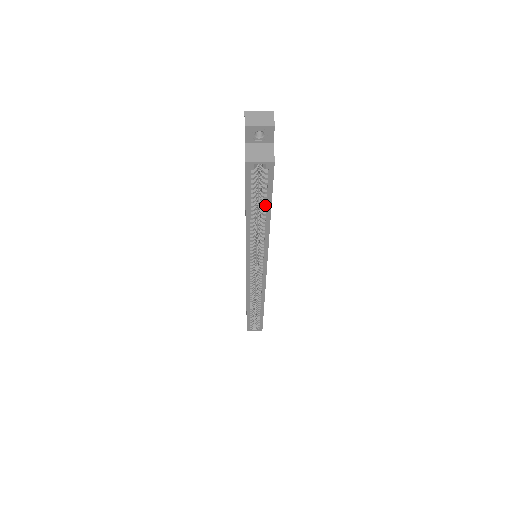
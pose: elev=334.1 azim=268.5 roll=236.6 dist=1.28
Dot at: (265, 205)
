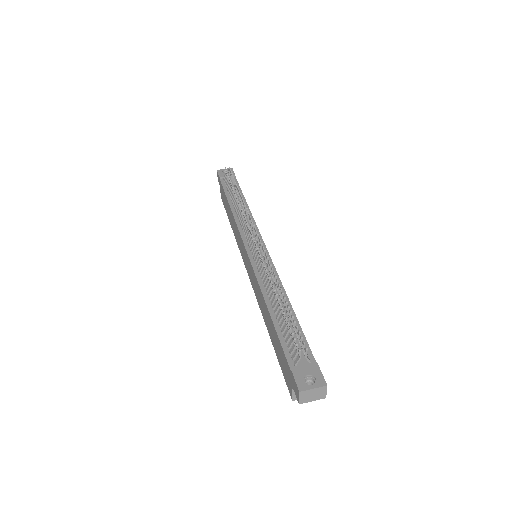
Dot at: occluded
